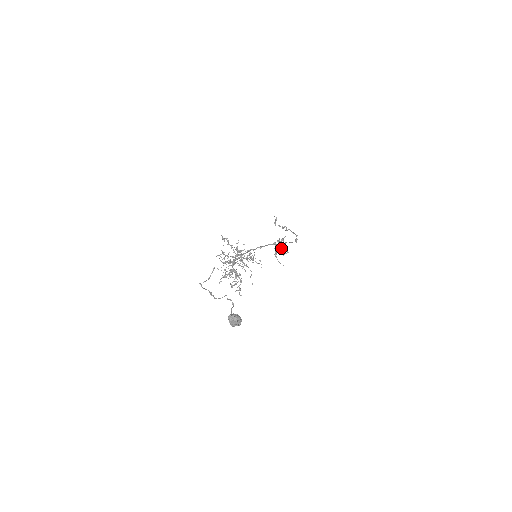
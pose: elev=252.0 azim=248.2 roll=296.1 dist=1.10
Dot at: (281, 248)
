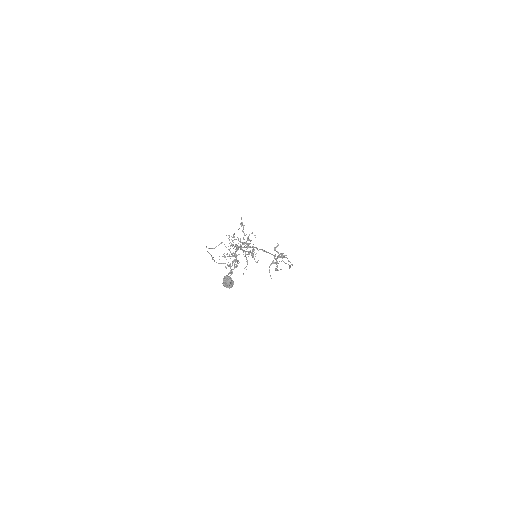
Dot at: (278, 263)
